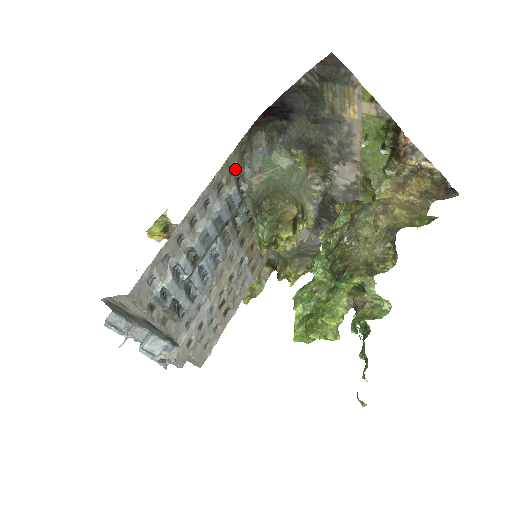
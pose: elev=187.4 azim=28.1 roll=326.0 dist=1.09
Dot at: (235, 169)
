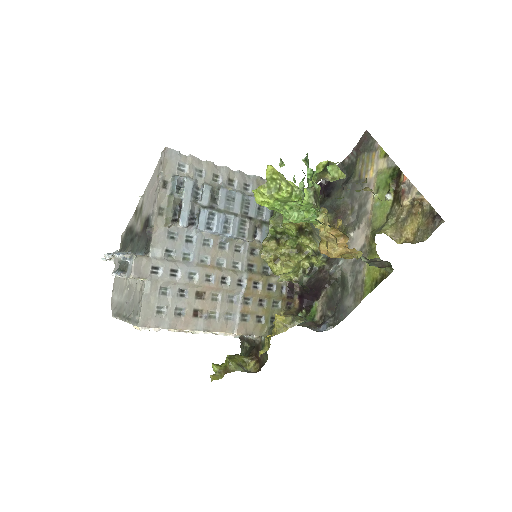
Dot at: occluded
